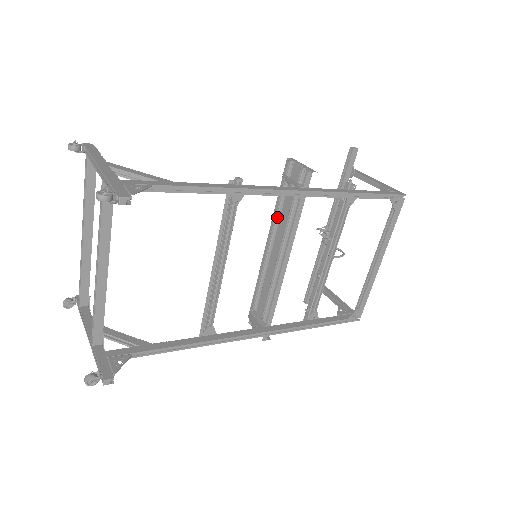
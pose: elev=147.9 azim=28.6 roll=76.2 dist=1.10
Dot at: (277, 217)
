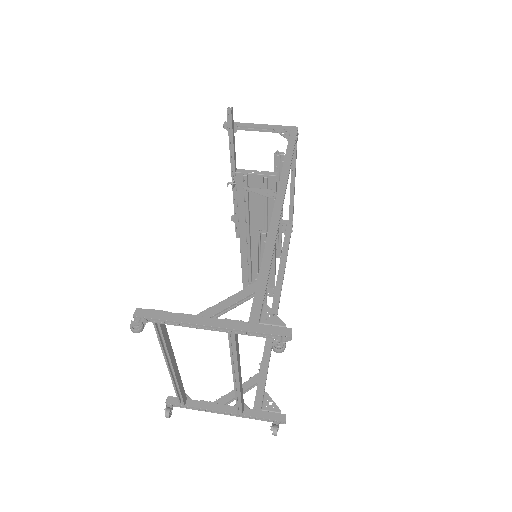
Dot at: (249, 218)
